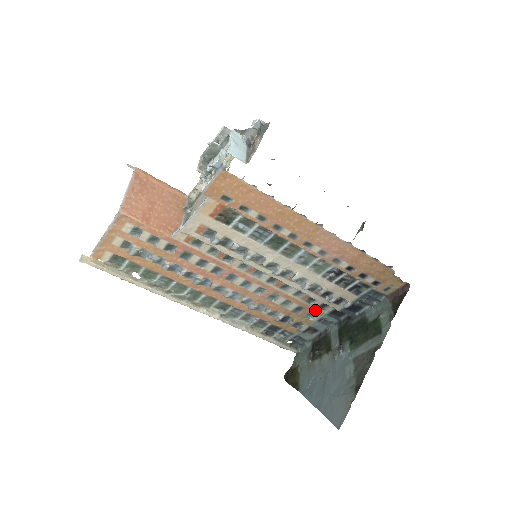
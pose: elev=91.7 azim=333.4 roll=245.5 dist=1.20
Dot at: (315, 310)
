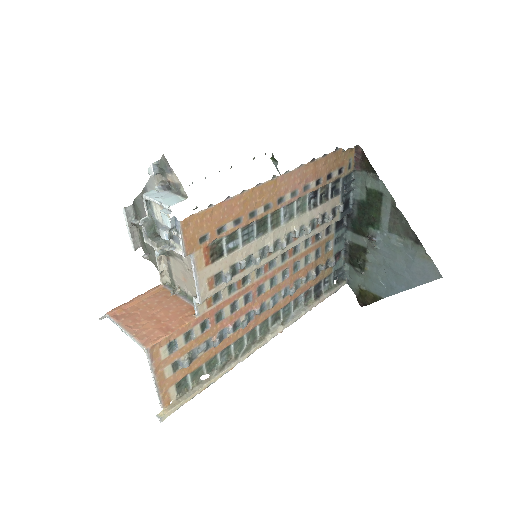
Dot at: (326, 240)
